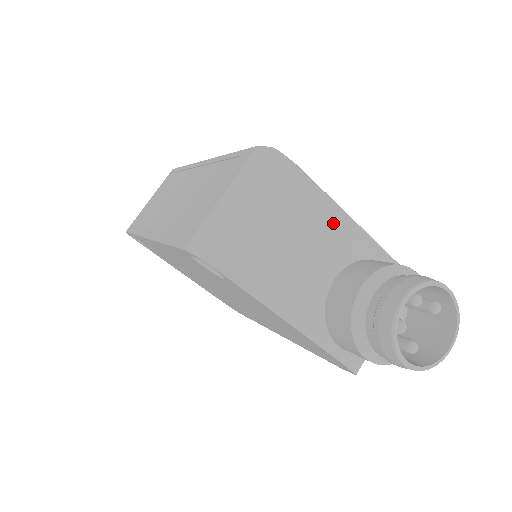
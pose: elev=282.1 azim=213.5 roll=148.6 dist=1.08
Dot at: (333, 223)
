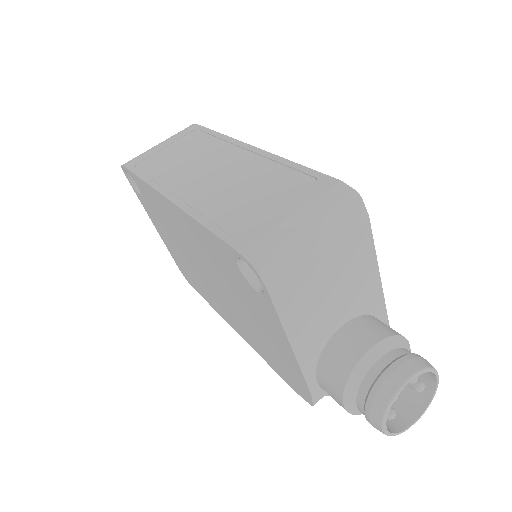
Dot at: (367, 277)
